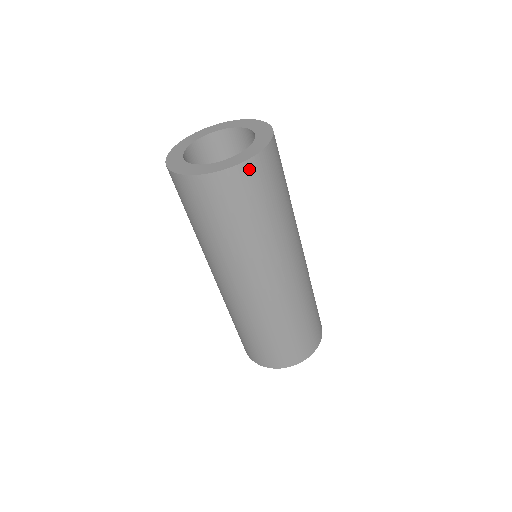
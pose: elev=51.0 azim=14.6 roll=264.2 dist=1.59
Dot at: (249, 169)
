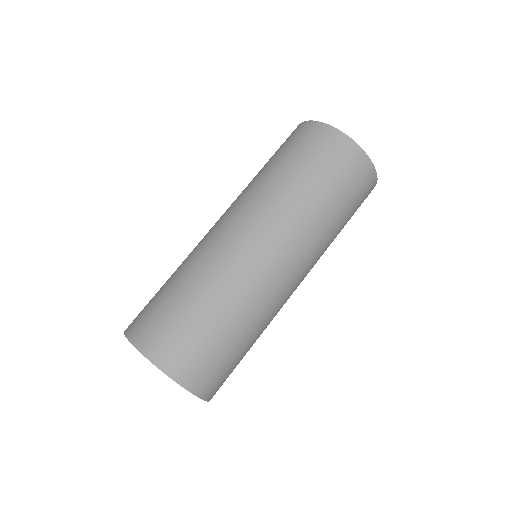
Dot at: (372, 181)
